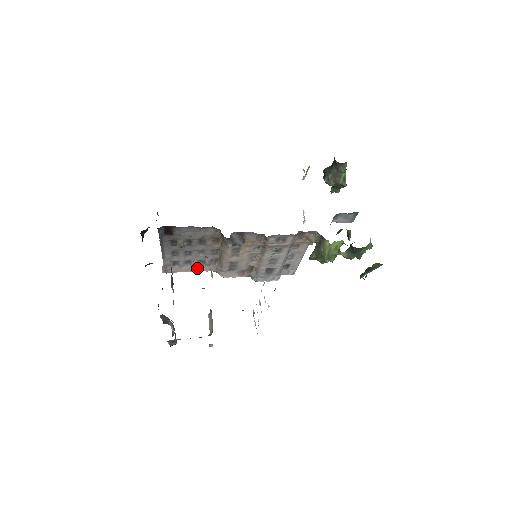
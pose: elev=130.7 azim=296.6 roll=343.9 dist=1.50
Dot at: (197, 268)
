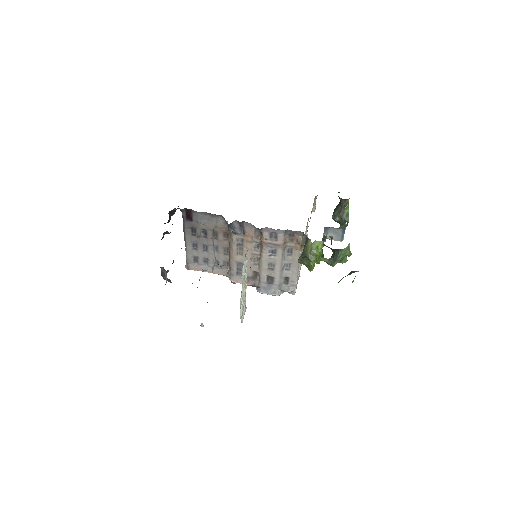
Dot at: occluded
